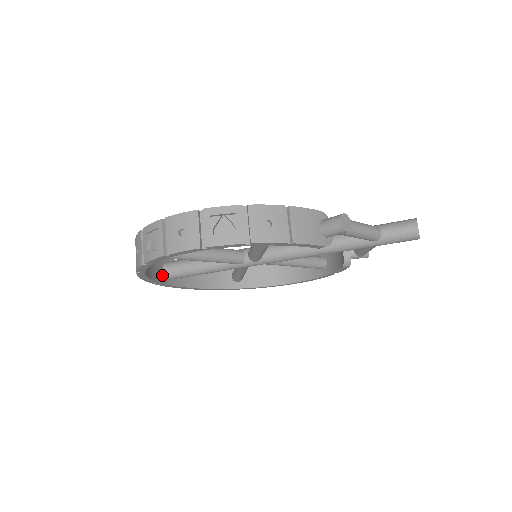
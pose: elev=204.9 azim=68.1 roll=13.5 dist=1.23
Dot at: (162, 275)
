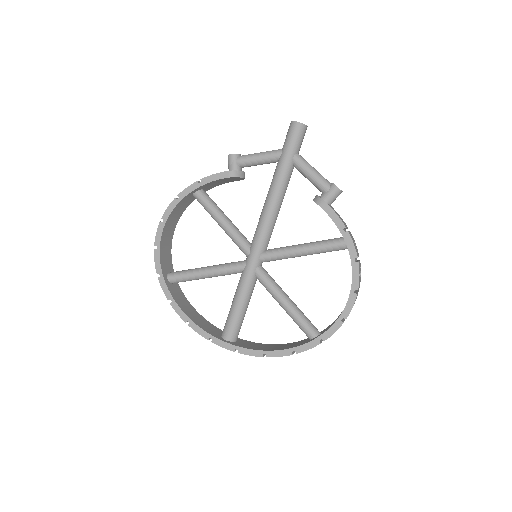
Dot at: (219, 336)
